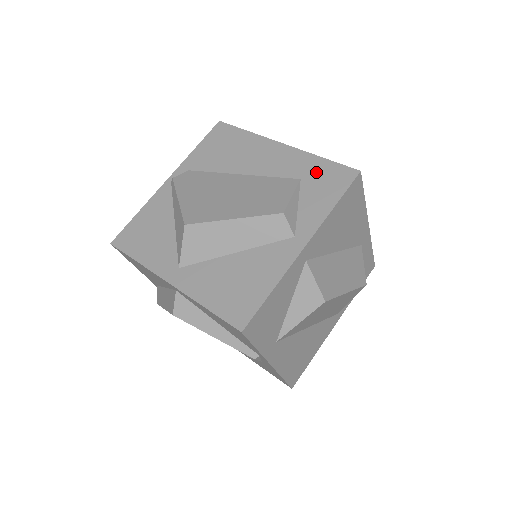
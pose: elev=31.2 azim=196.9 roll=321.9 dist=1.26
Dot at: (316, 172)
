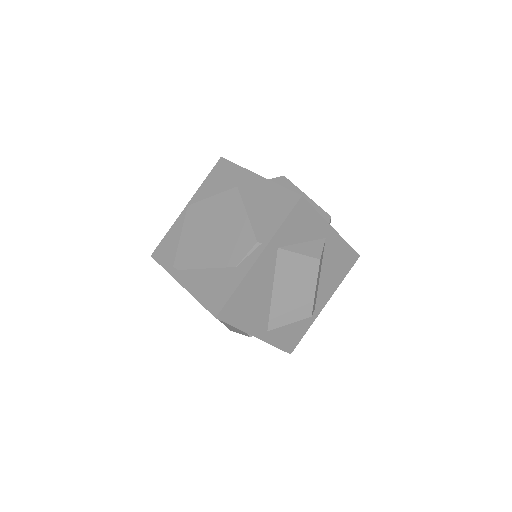
Dot at: occluded
